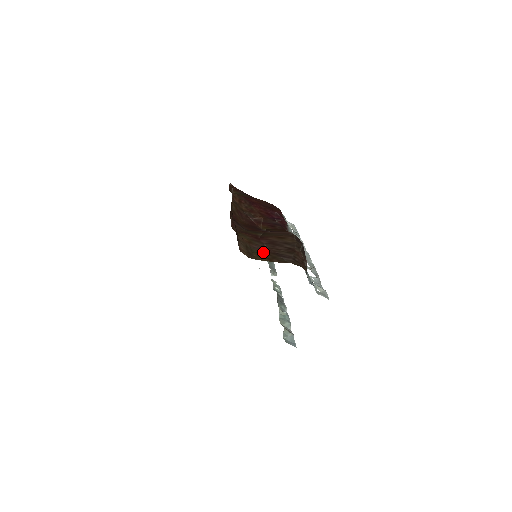
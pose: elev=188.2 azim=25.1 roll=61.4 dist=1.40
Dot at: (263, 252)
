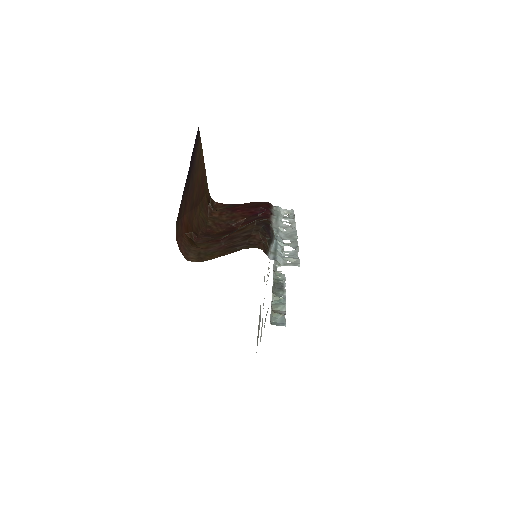
Dot at: (217, 251)
